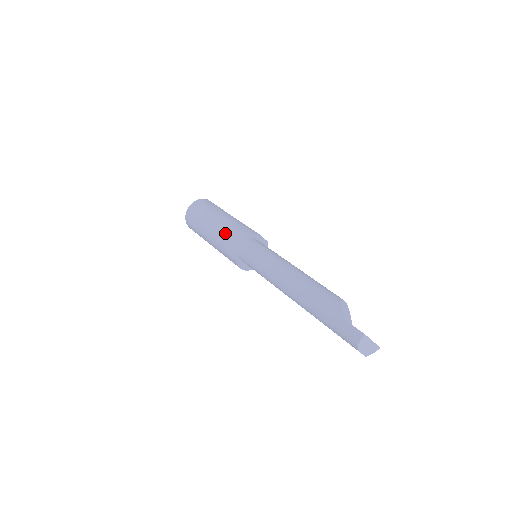
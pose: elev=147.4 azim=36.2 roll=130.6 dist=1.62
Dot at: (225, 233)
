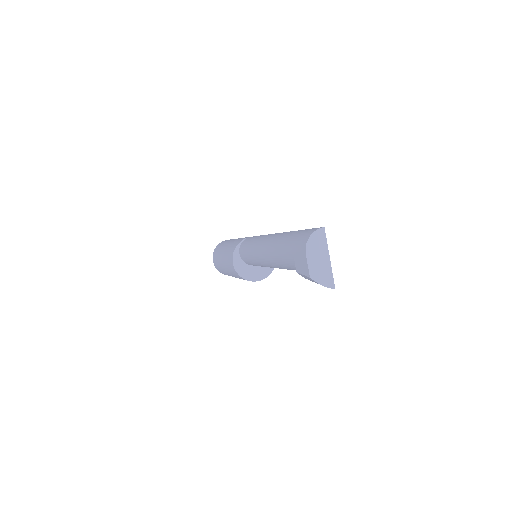
Dot at: occluded
